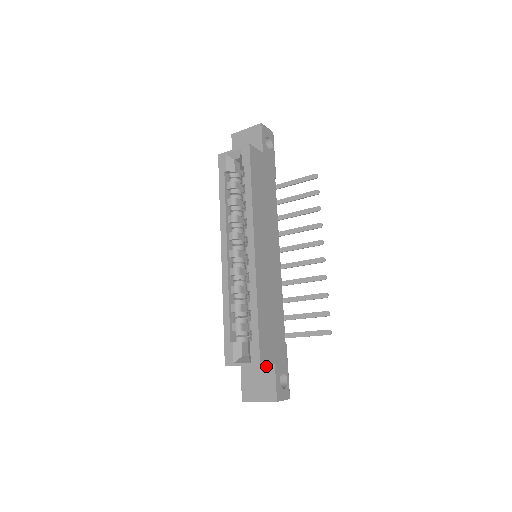
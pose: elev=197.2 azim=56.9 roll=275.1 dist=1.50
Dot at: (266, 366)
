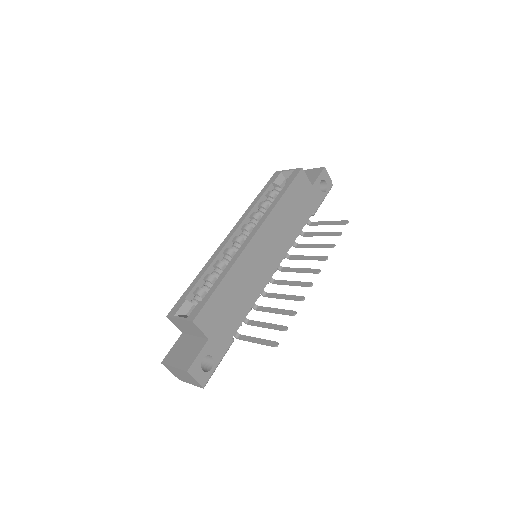
Dot at: (201, 339)
